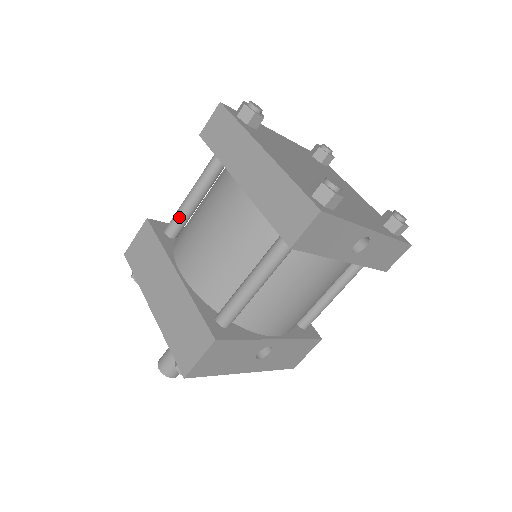
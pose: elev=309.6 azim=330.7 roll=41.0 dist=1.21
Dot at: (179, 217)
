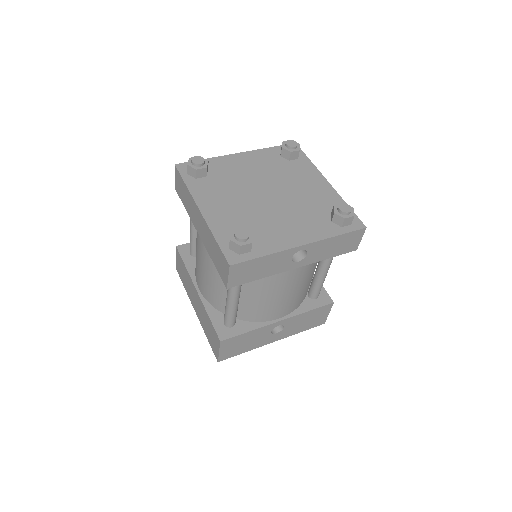
Dot at: (192, 243)
